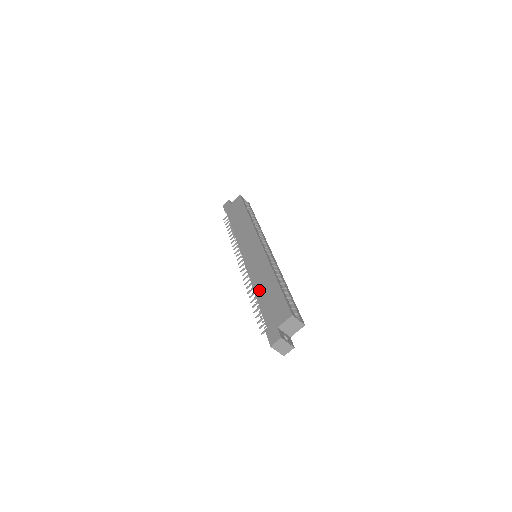
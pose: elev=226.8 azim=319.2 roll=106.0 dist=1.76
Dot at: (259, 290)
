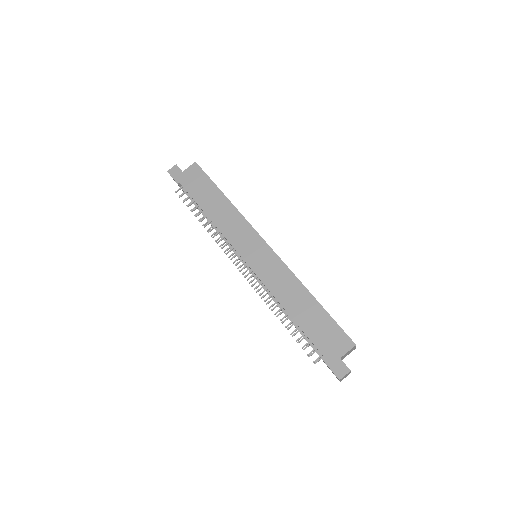
Dot at: (292, 309)
